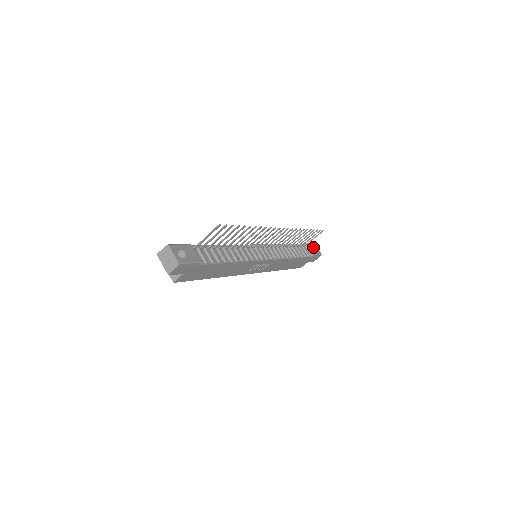
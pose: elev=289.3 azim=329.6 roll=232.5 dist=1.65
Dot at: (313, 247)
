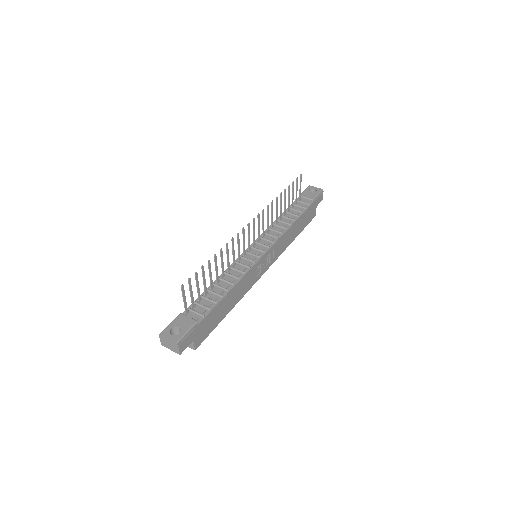
Dot at: (310, 190)
